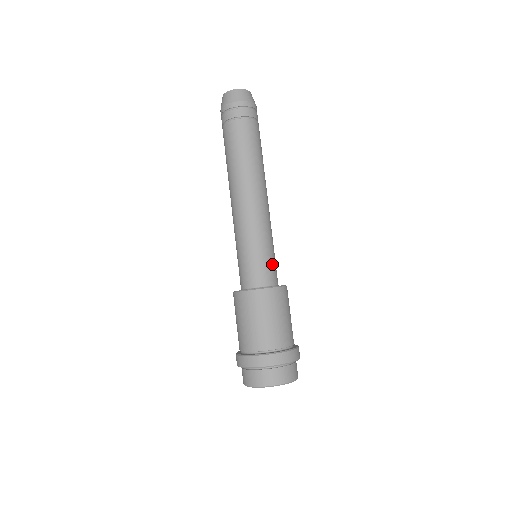
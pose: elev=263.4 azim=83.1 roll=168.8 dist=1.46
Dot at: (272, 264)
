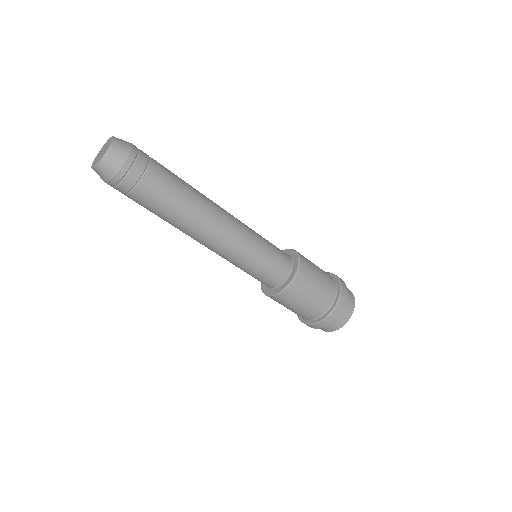
Dot at: (277, 255)
